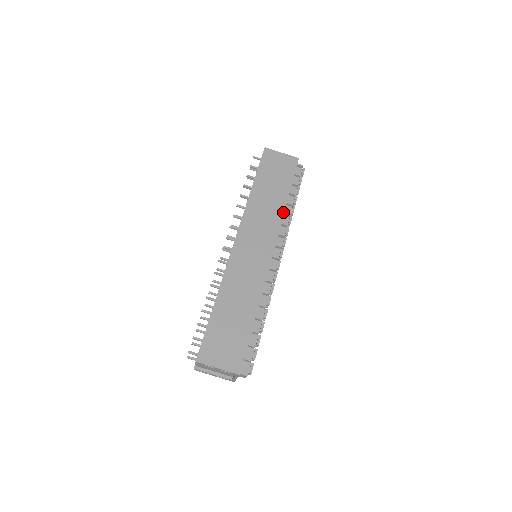
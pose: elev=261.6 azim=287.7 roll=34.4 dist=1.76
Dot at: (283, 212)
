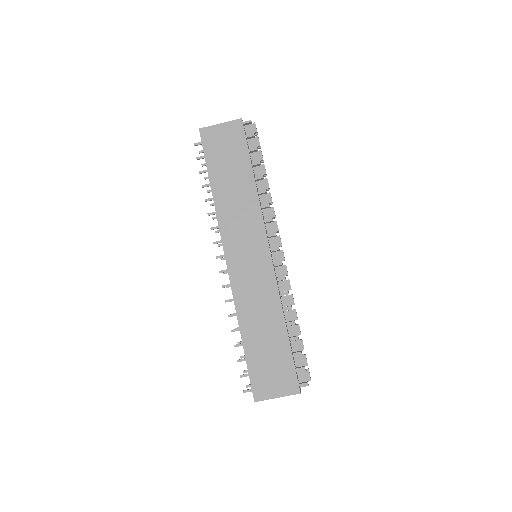
Dot at: (257, 197)
